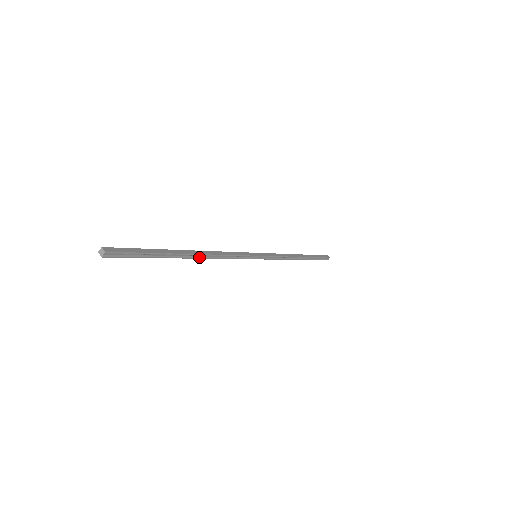
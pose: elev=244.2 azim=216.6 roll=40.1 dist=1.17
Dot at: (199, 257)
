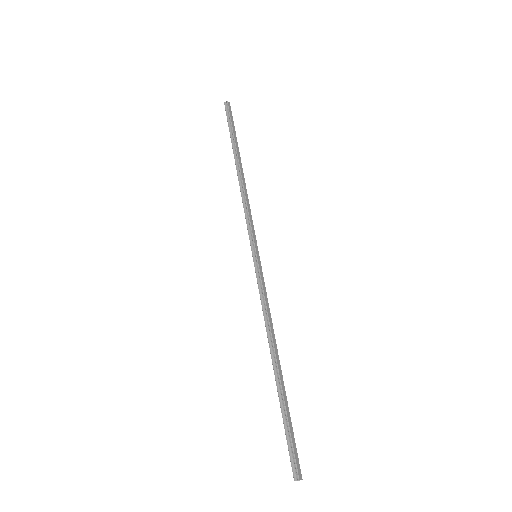
Dot at: (275, 354)
